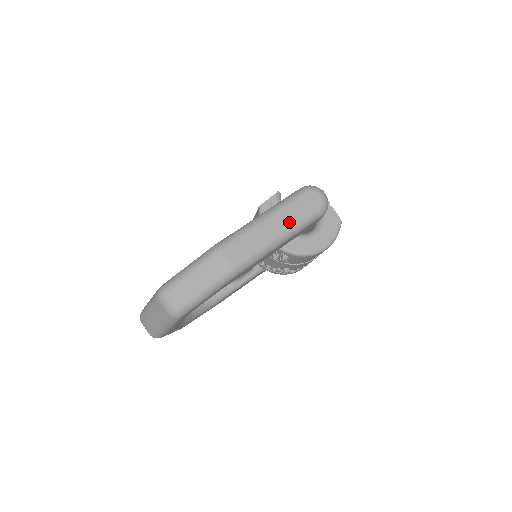
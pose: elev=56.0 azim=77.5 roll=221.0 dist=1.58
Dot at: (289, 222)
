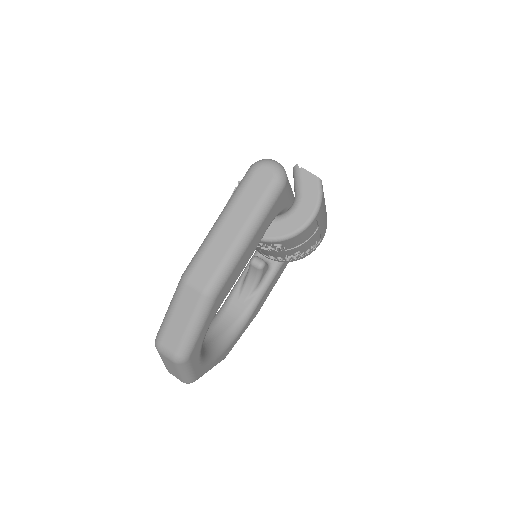
Dot at: (247, 213)
